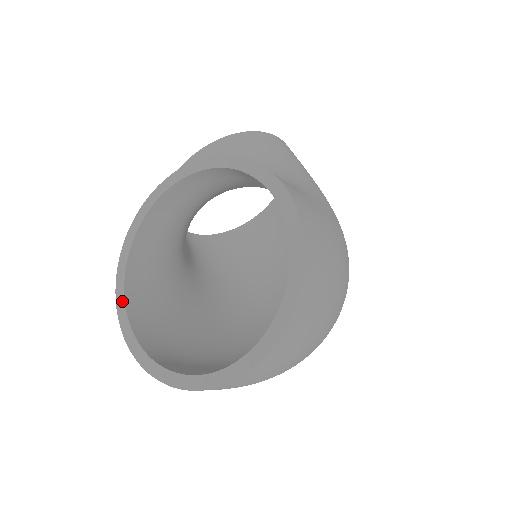
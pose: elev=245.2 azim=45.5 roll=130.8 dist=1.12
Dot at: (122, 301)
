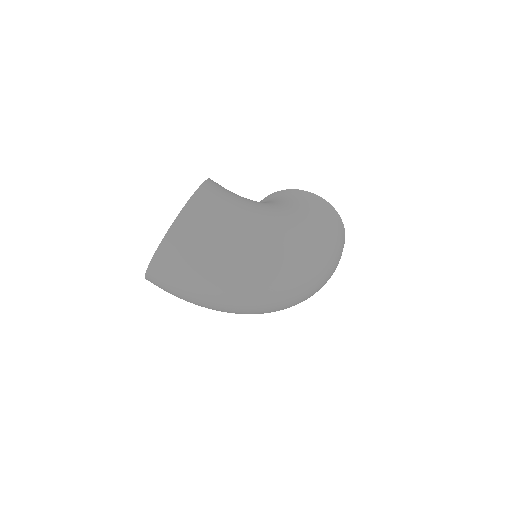
Dot at: occluded
